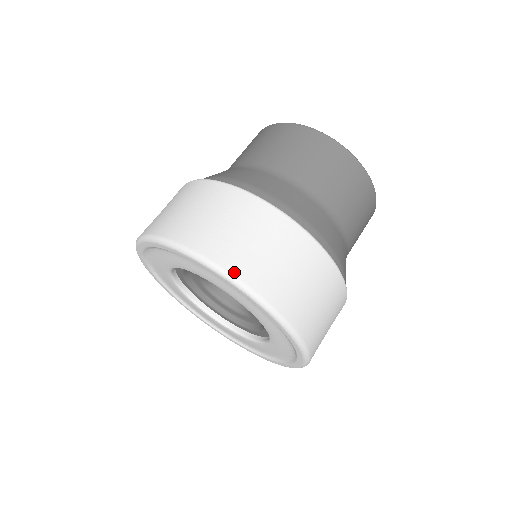
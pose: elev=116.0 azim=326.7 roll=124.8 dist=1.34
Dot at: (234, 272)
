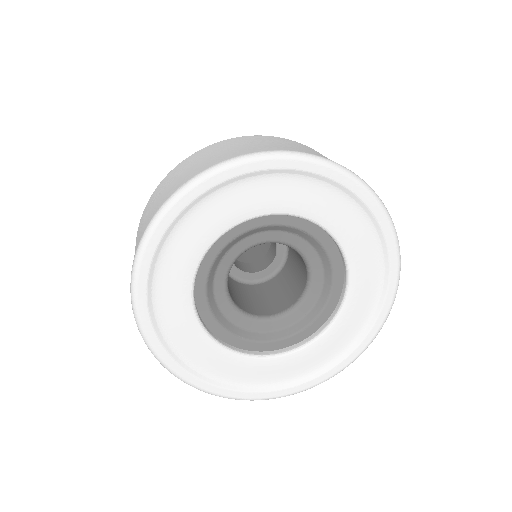
Dot at: occluded
